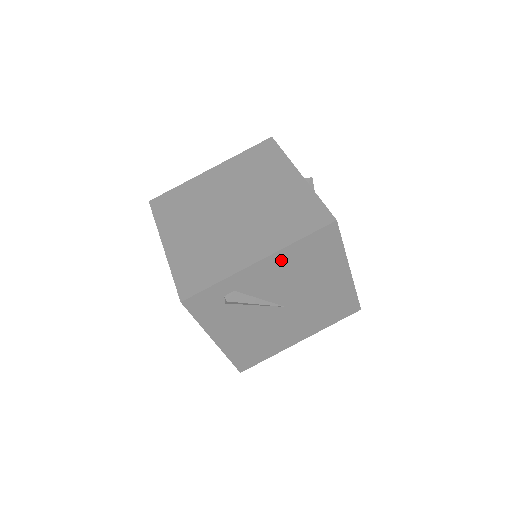
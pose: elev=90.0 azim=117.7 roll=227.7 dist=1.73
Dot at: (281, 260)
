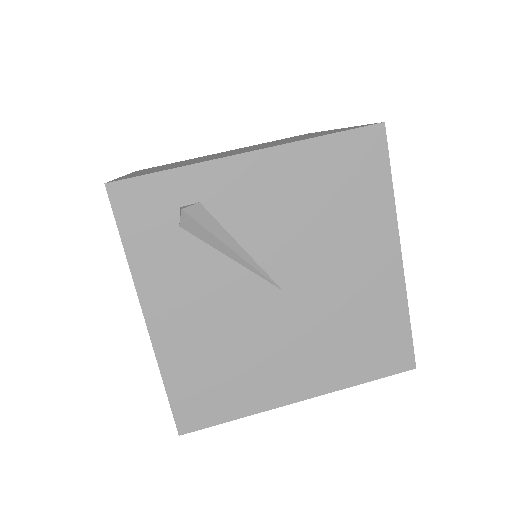
Dot at: (286, 169)
